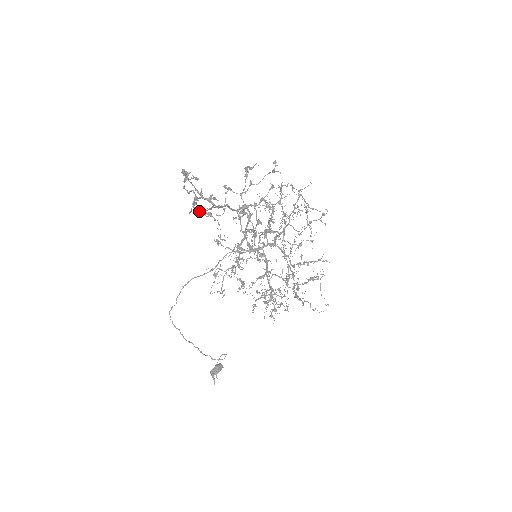
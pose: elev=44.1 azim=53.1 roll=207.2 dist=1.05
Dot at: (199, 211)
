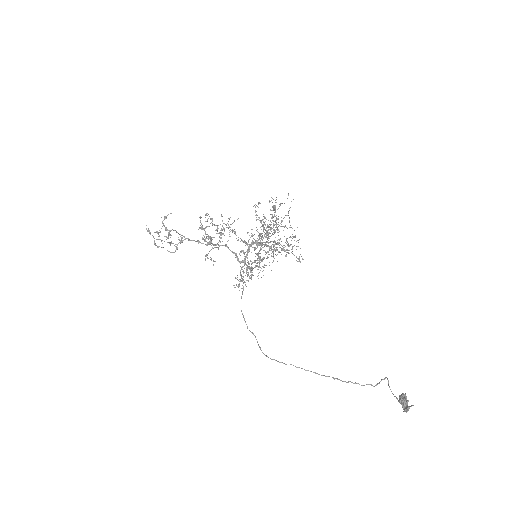
Dot at: (168, 234)
